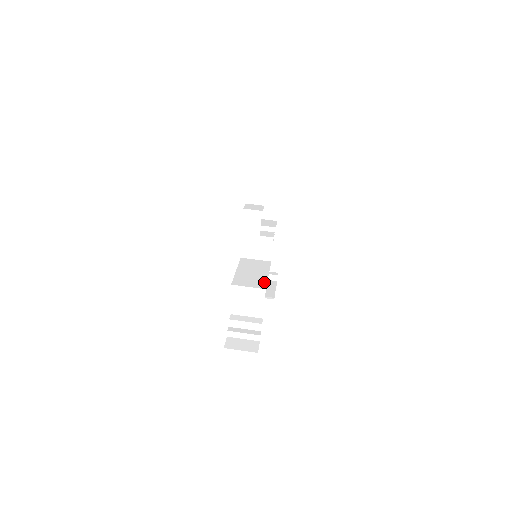
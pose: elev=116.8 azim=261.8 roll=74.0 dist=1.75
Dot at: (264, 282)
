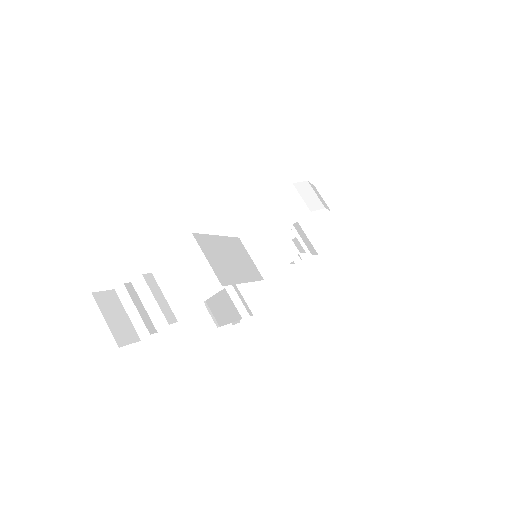
Dot at: (231, 279)
